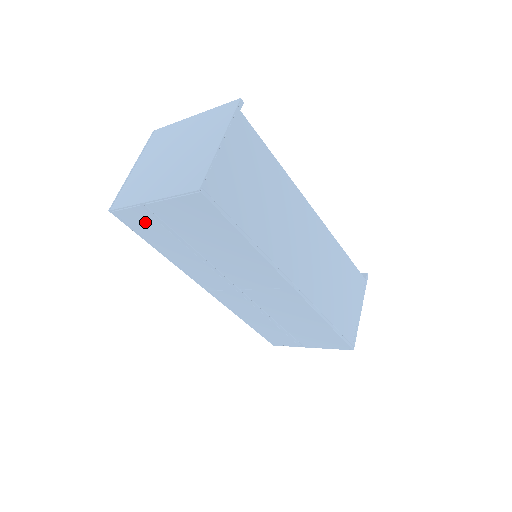
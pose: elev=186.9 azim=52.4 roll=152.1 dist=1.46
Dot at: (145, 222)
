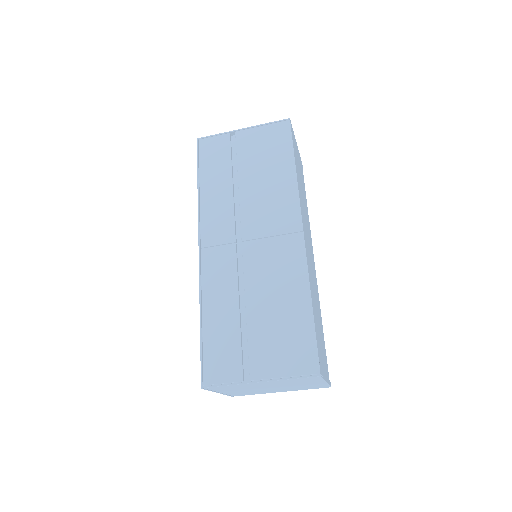
Dot at: (218, 150)
